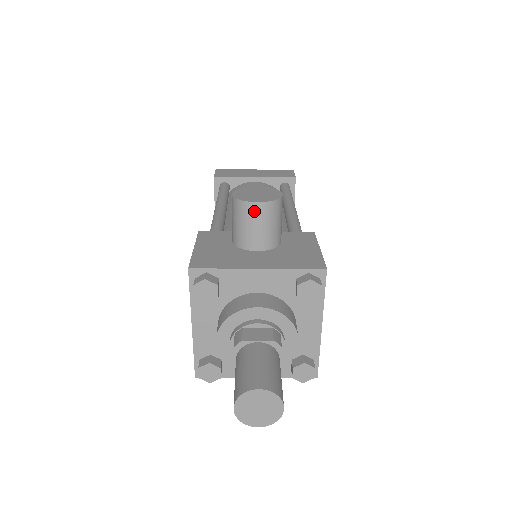
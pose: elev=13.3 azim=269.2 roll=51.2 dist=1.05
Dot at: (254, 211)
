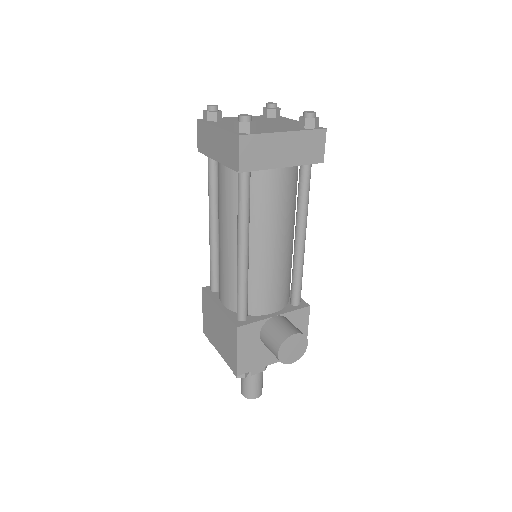
Dot at: occluded
